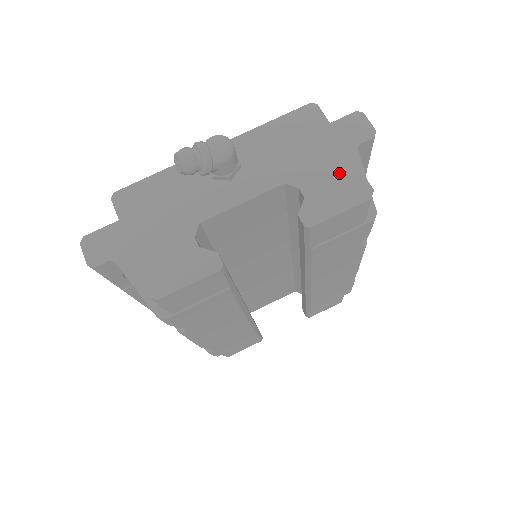
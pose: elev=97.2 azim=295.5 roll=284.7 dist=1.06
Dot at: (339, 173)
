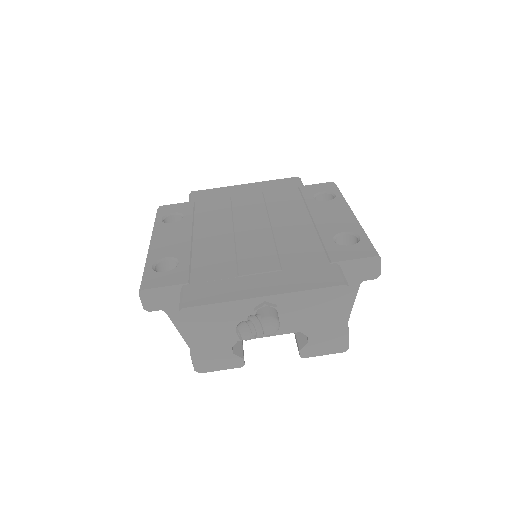
Dot at: (336, 334)
